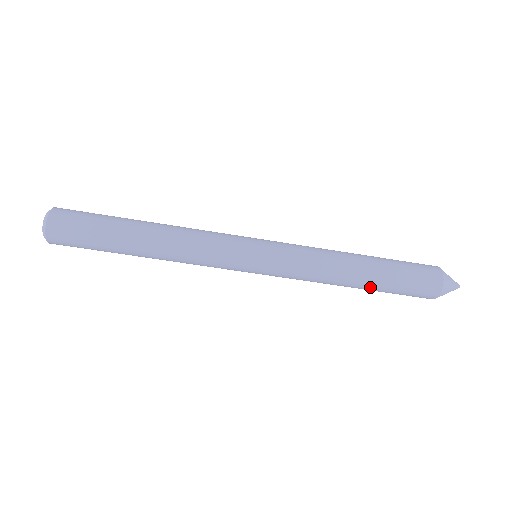
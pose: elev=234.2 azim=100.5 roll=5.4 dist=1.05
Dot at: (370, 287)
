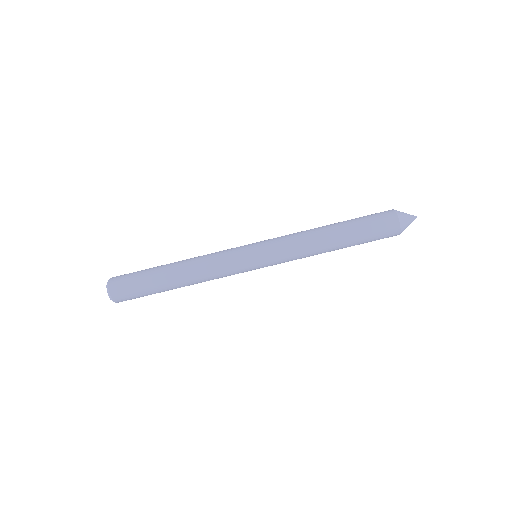
Dot at: (346, 245)
